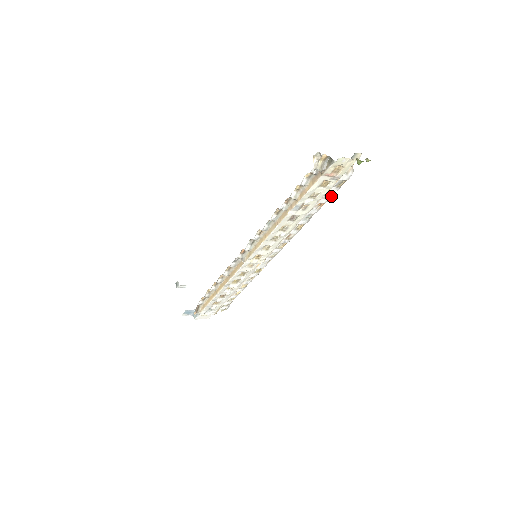
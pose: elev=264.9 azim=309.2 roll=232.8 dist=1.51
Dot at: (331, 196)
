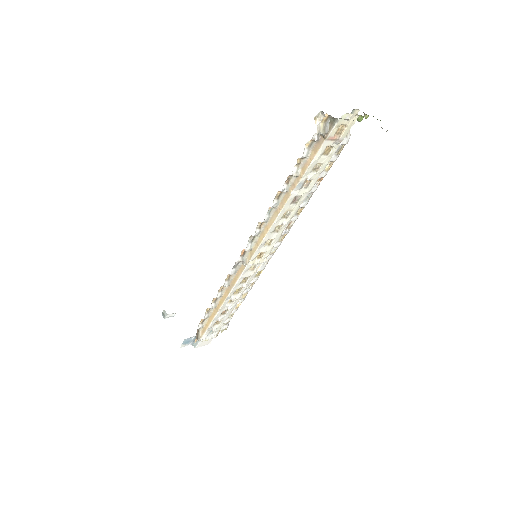
Dot at: (330, 167)
